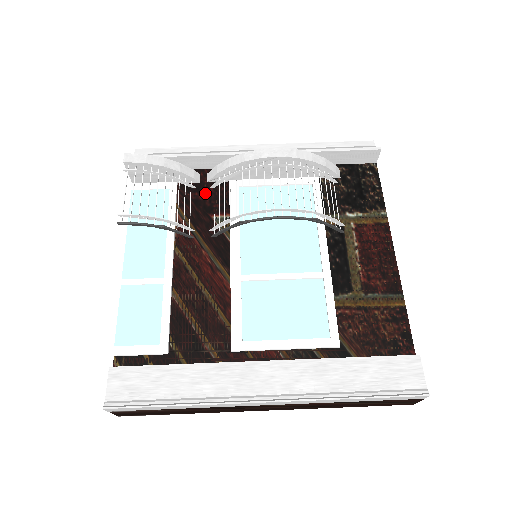
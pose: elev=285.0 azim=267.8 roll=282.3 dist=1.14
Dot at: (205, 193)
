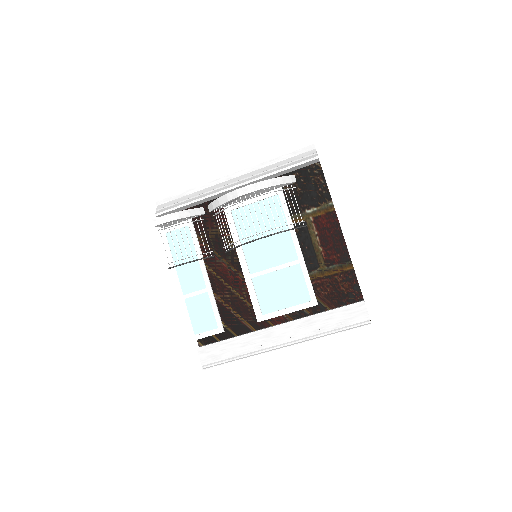
Dot at: (211, 221)
